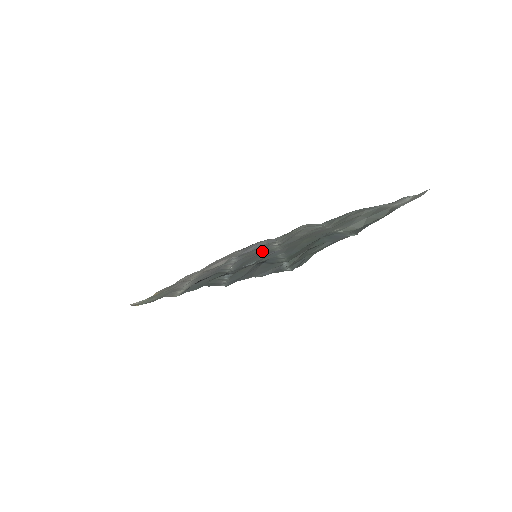
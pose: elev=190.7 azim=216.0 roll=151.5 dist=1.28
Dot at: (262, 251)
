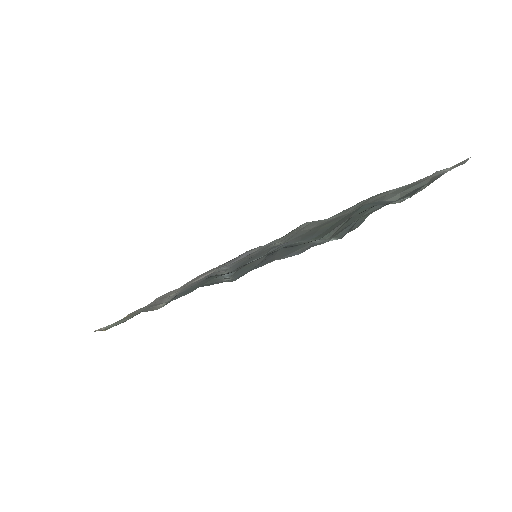
Dot at: occluded
